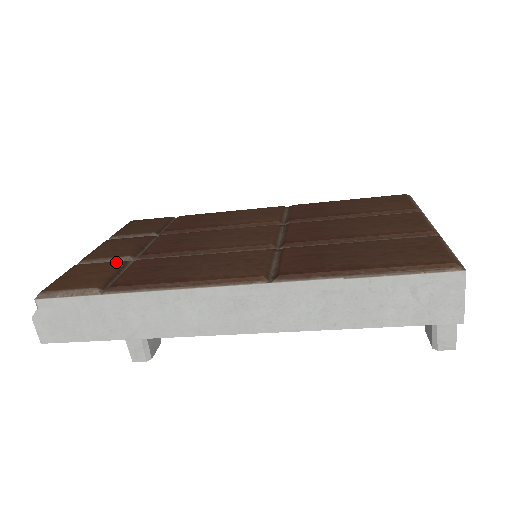
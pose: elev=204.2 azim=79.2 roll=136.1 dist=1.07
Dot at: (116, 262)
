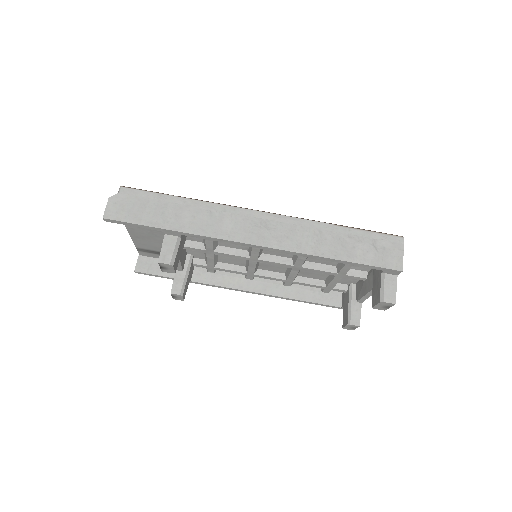
Dot at: occluded
